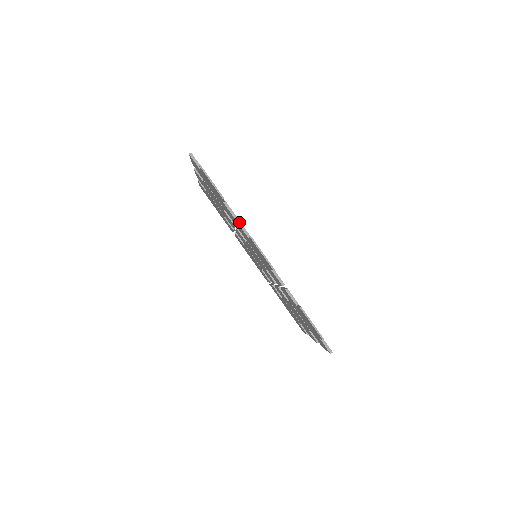
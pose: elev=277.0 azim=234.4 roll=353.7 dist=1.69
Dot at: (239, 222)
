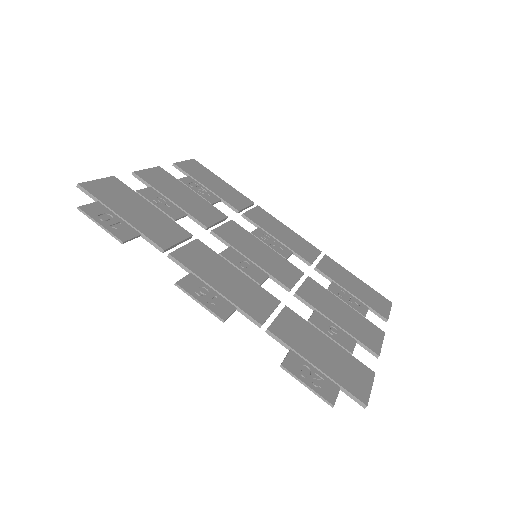
Dot at: (170, 256)
